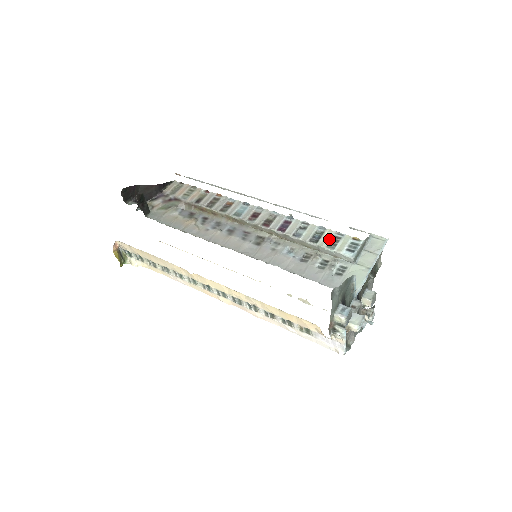
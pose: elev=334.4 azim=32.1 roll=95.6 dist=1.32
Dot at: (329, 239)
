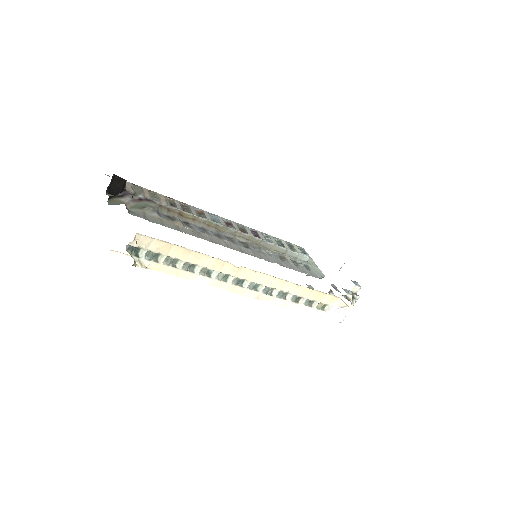
Dot at: (288, 245)
